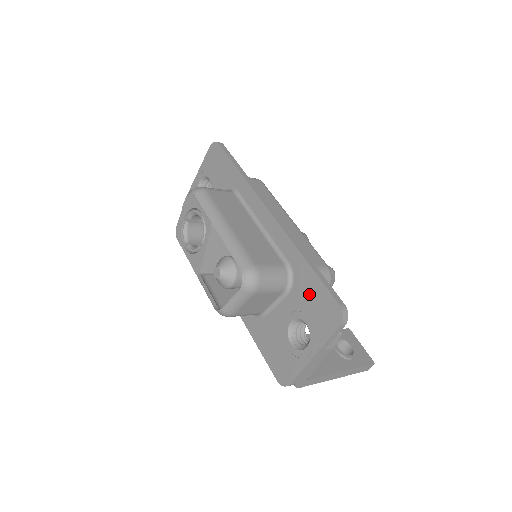
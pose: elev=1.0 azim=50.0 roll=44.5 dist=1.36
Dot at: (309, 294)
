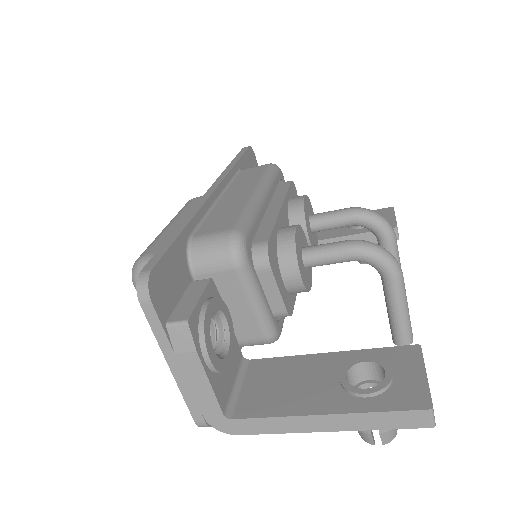
Dot at: occluded
